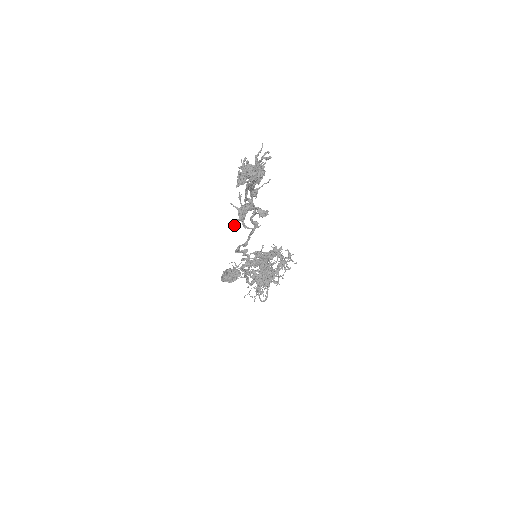
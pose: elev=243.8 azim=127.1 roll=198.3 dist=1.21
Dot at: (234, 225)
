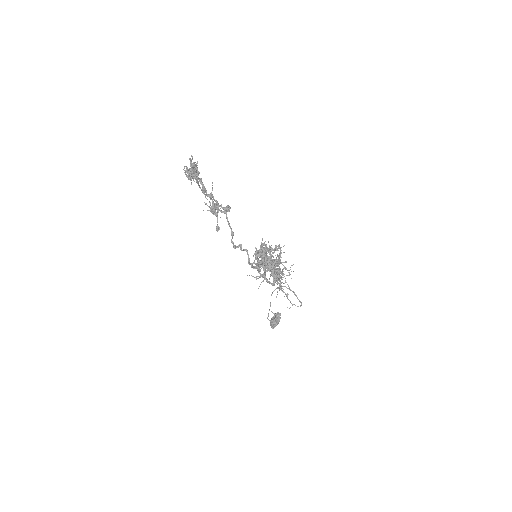
Dot at: (217, 226)
